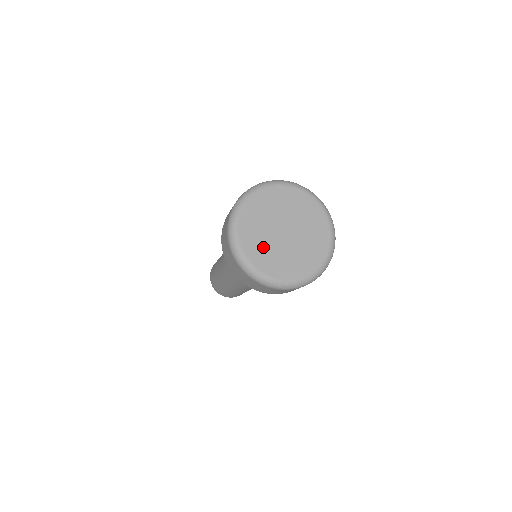
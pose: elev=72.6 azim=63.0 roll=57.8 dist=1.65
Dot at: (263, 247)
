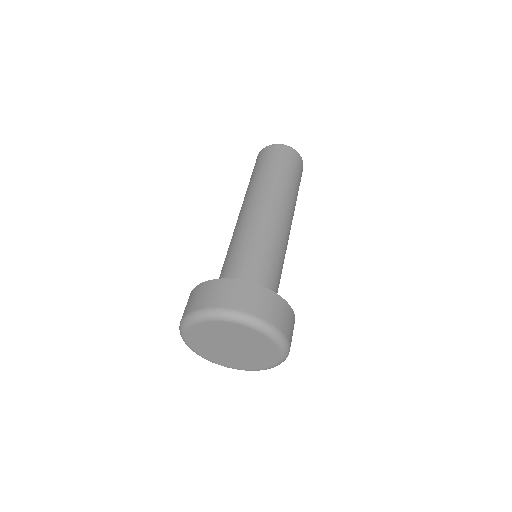
Dot at: (212, 351)
